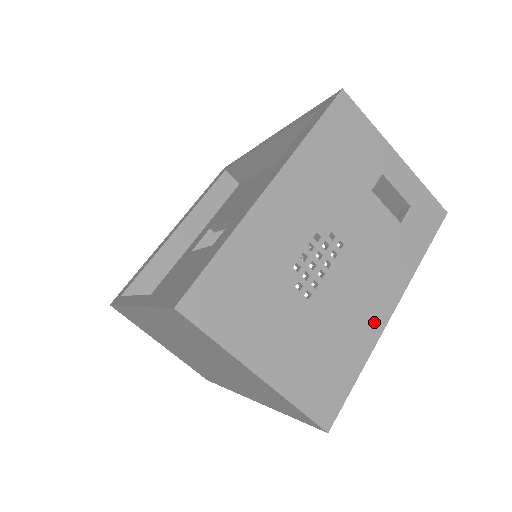
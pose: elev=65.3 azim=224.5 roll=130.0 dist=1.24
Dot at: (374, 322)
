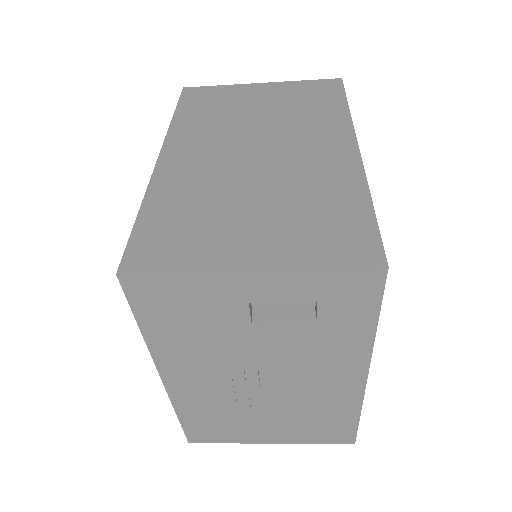
Dot at: (348, 392)
